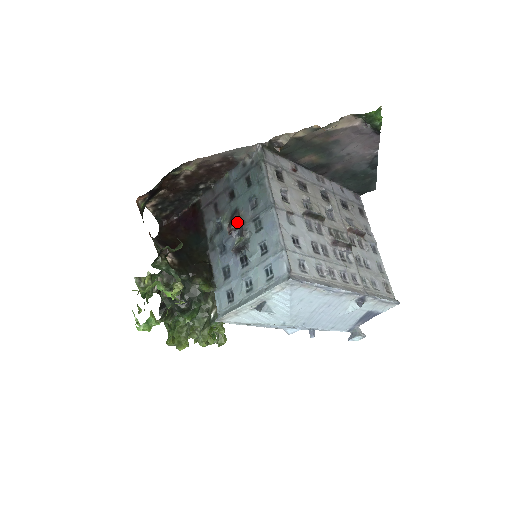
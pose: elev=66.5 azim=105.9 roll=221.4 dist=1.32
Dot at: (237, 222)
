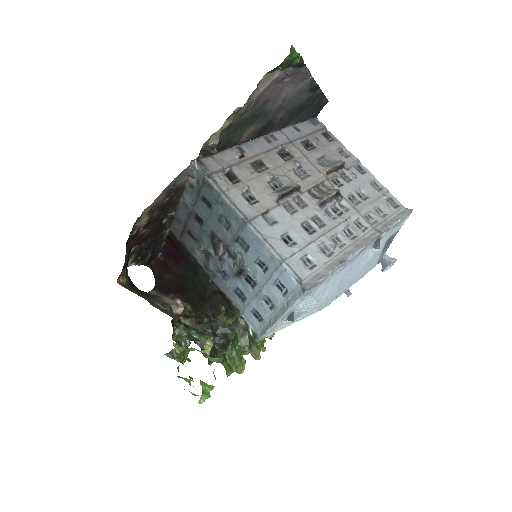
Dot at: (221, 248)
